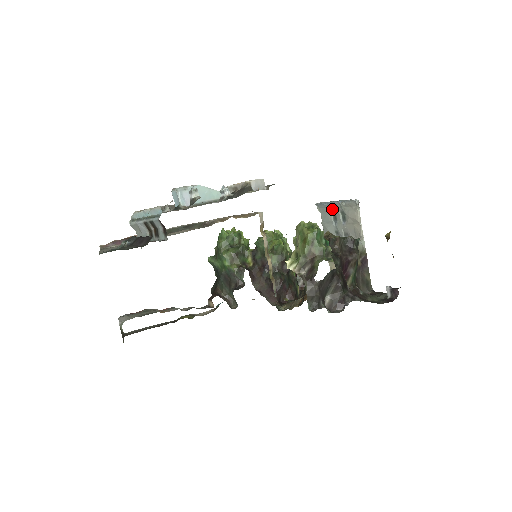
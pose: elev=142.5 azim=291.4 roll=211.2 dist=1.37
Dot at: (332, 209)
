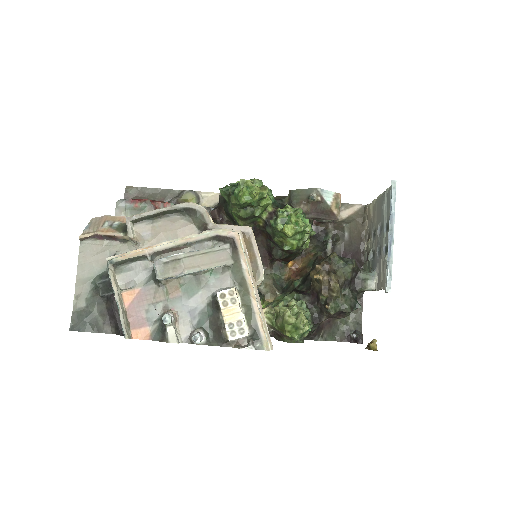
Dot at: occluded
